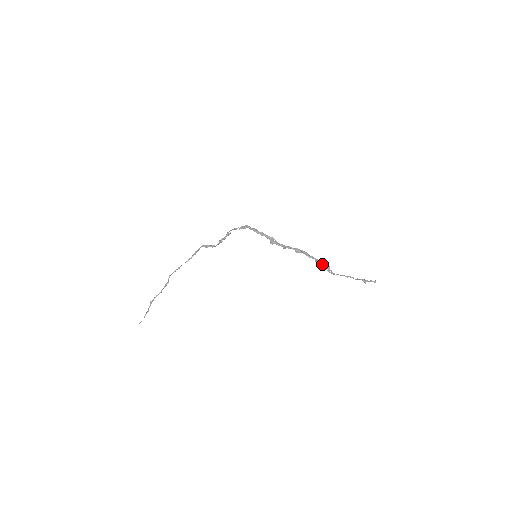
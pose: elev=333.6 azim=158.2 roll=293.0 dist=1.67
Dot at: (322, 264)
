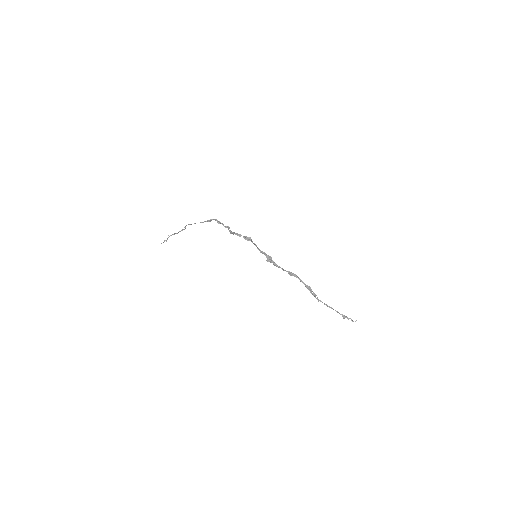
Dot at: (310, 290)
